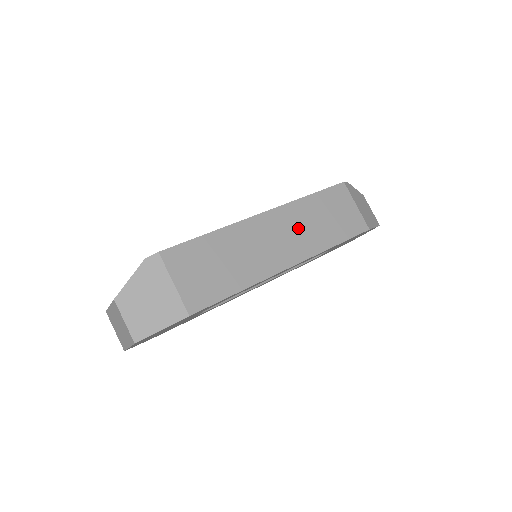
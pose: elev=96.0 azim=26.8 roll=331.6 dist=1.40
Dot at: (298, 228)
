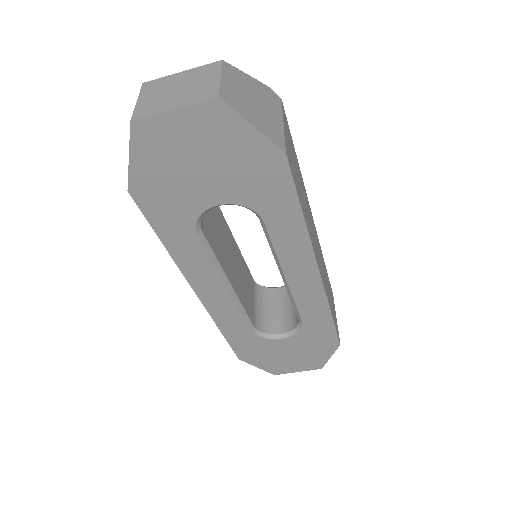
Dot at: occluded
